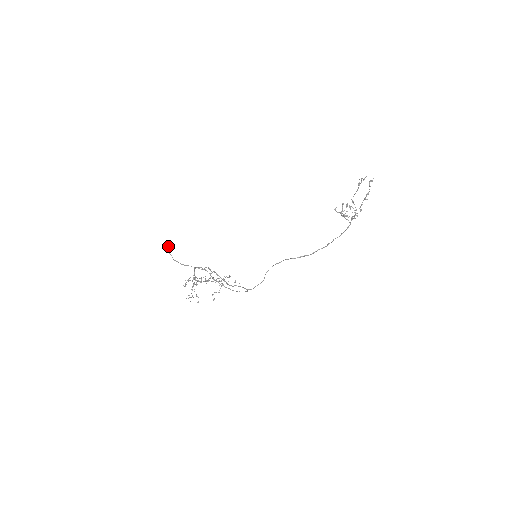
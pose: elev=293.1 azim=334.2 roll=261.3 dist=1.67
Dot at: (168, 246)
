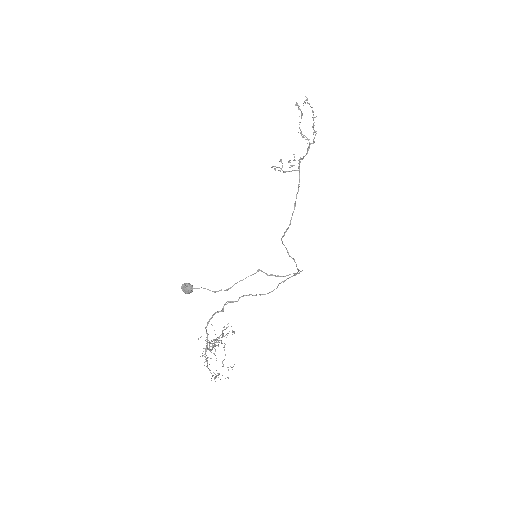
Dot at: (191, 286)
